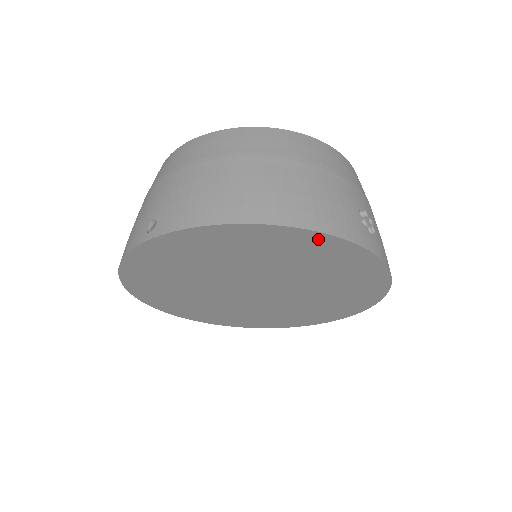
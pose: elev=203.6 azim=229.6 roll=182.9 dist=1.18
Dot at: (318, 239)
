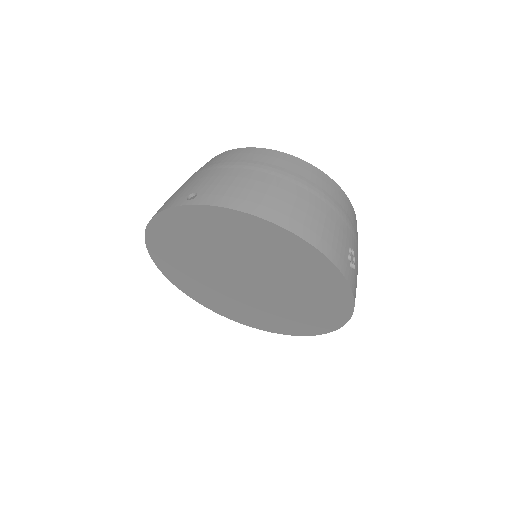
Dot at: (311, 253)
